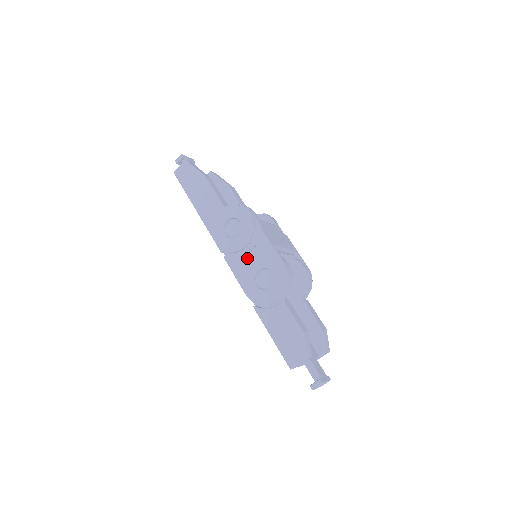
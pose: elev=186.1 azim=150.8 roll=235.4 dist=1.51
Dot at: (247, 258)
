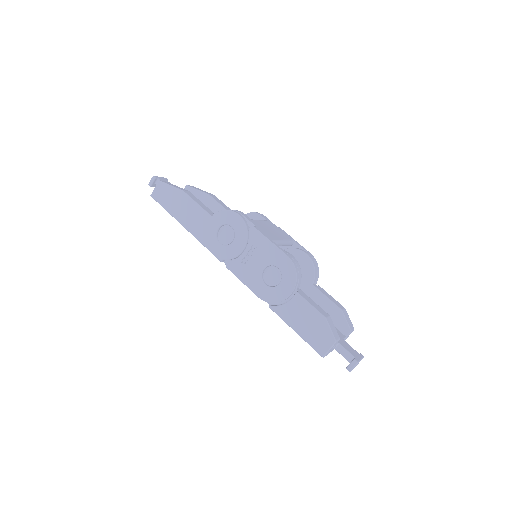
Dot at: (249, 260)
